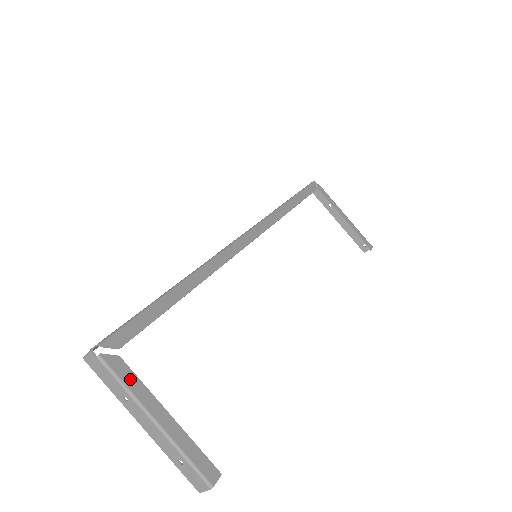
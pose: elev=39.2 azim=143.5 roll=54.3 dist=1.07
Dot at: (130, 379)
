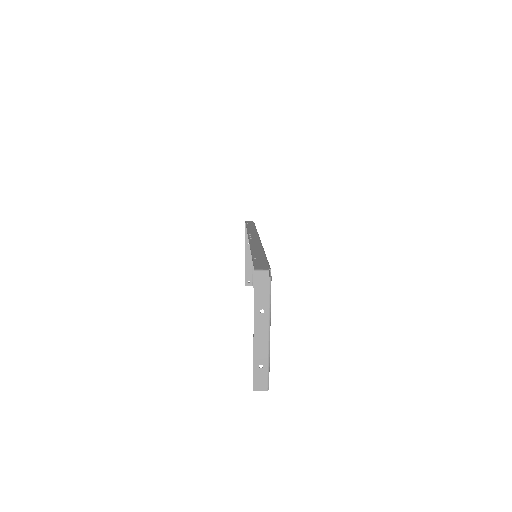
Dot at: occluded
